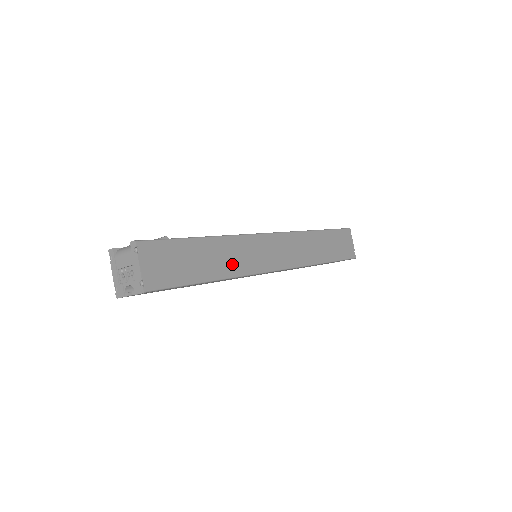
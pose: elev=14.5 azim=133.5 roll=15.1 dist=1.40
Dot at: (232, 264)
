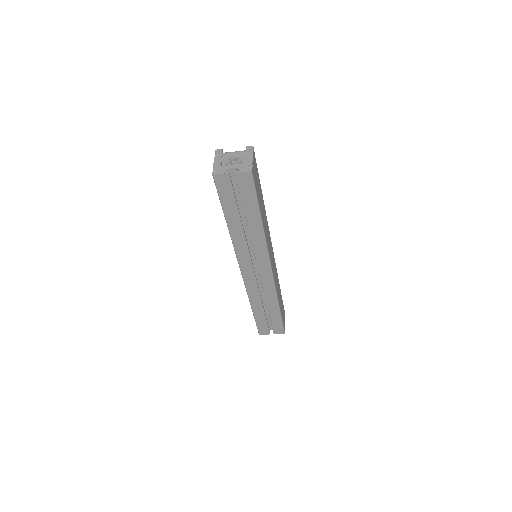
Dot at: (265, 228)
